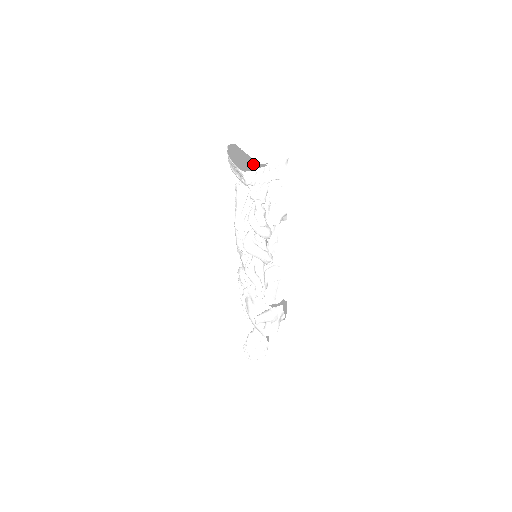
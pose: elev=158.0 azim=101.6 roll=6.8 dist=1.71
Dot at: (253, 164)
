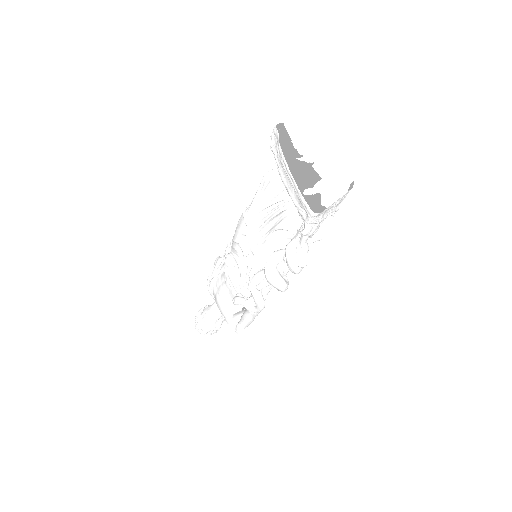
Dot at: (299, 162)
